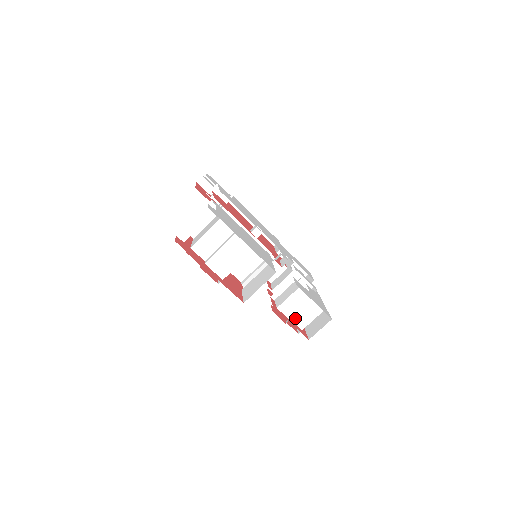
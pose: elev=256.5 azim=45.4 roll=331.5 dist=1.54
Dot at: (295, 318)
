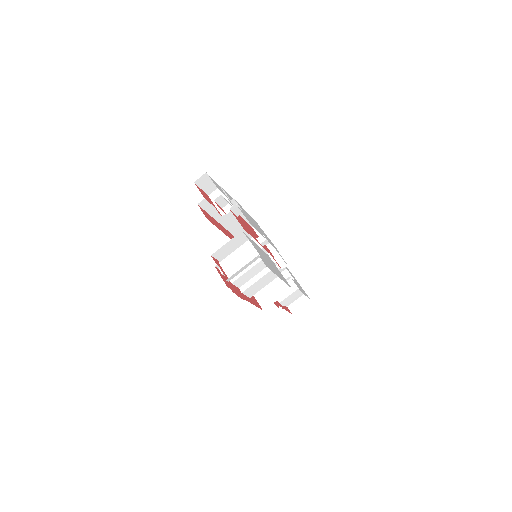
Dot at: occluded
